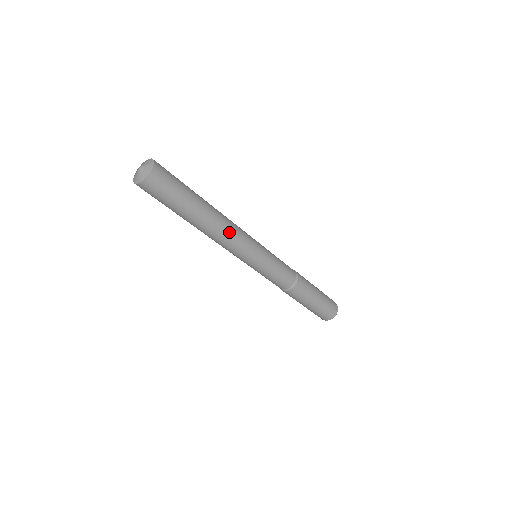
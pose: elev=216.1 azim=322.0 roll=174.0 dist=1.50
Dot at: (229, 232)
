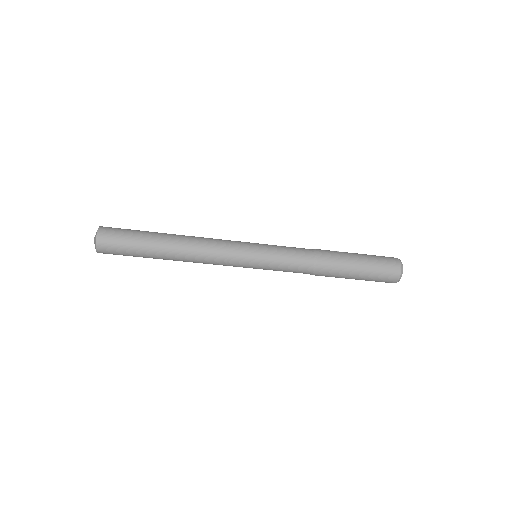
Dot at: (201, 257)
